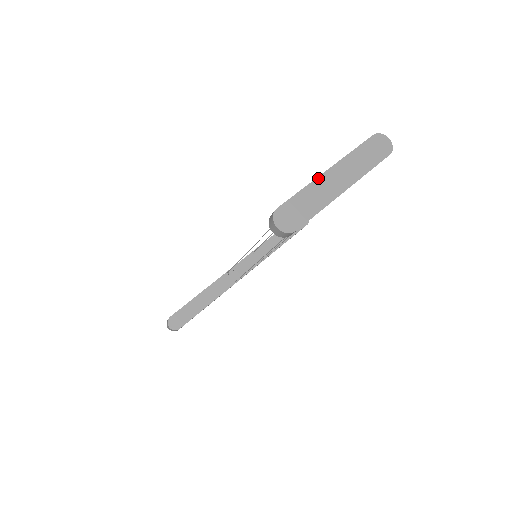
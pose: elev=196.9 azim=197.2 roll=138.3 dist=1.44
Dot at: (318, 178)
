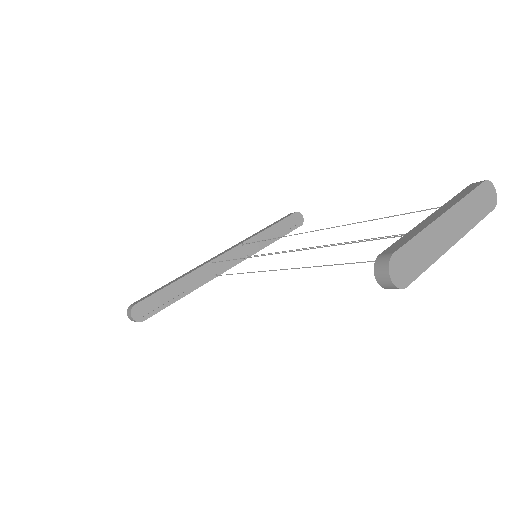
Dot at: (434, 222)
